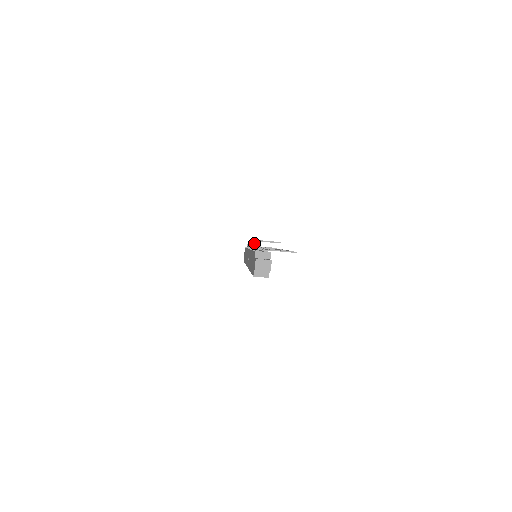
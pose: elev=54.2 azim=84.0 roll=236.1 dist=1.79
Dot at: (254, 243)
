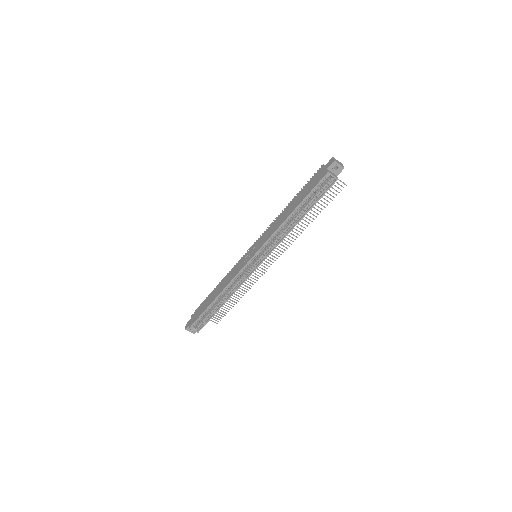
Dot at: (280, 213)
